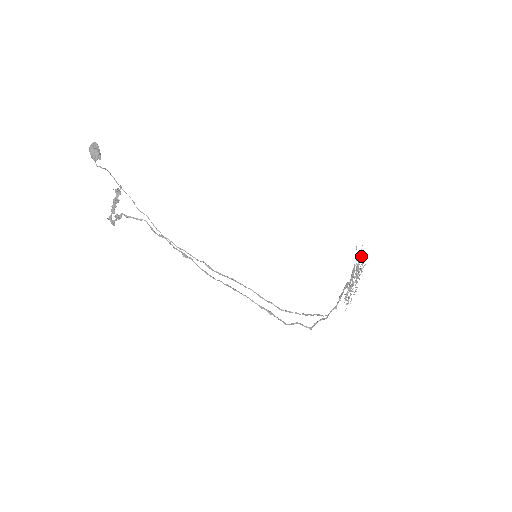
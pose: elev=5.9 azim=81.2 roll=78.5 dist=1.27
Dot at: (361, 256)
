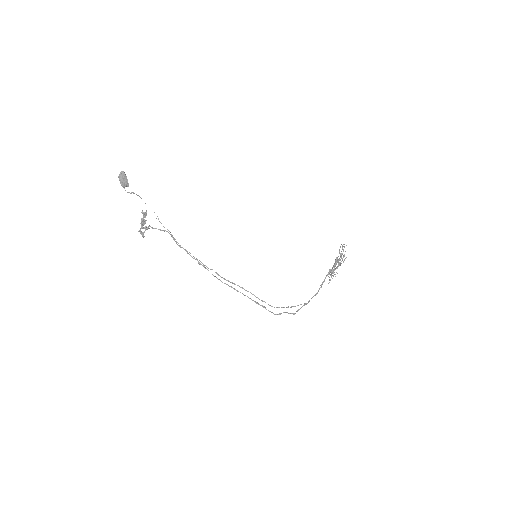
Dot at: occluded
